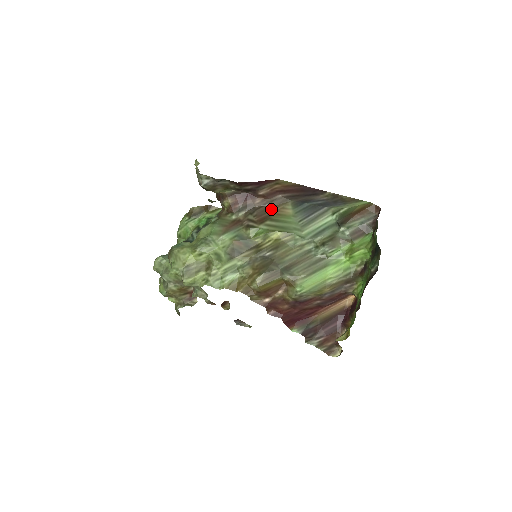
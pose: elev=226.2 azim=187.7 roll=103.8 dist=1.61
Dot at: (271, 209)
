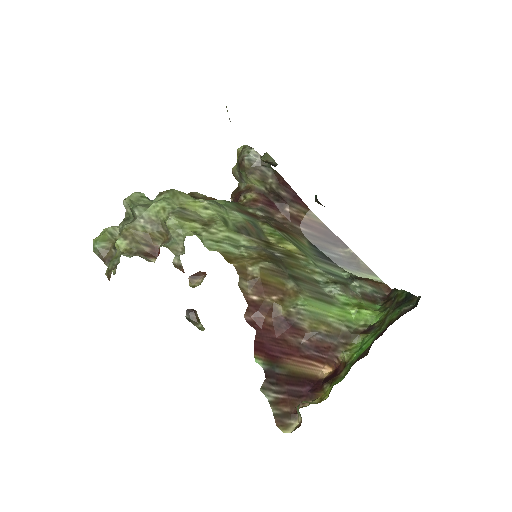
Dot at: (289, 230)
